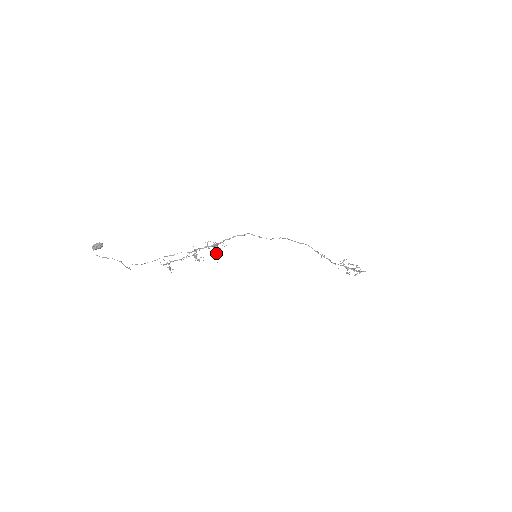
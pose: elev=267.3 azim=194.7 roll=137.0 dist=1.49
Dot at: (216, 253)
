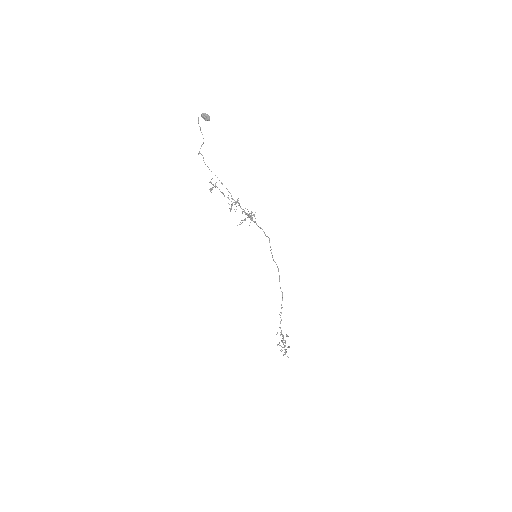
Dot at: occluded
